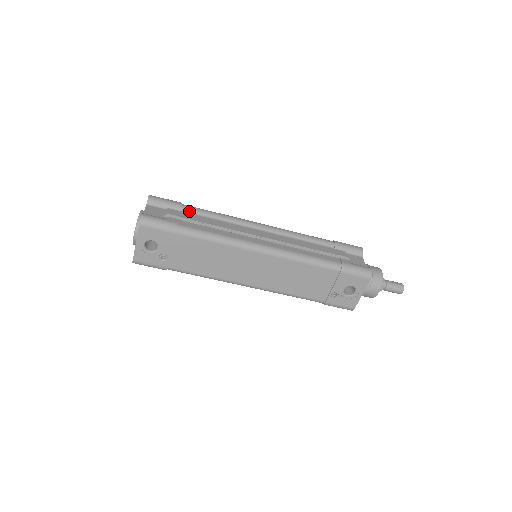
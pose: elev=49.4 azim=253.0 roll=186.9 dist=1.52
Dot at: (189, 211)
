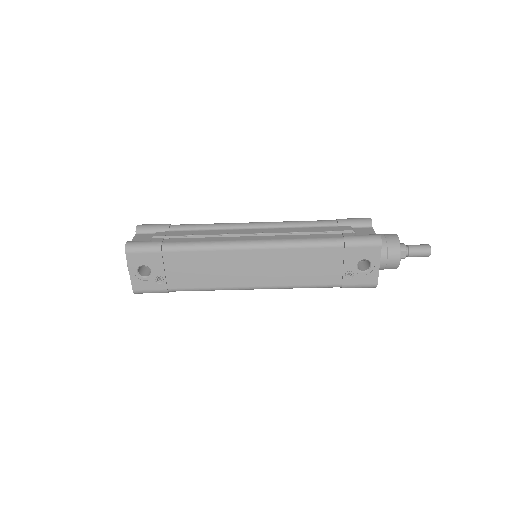
Dot at: (178, 229)
